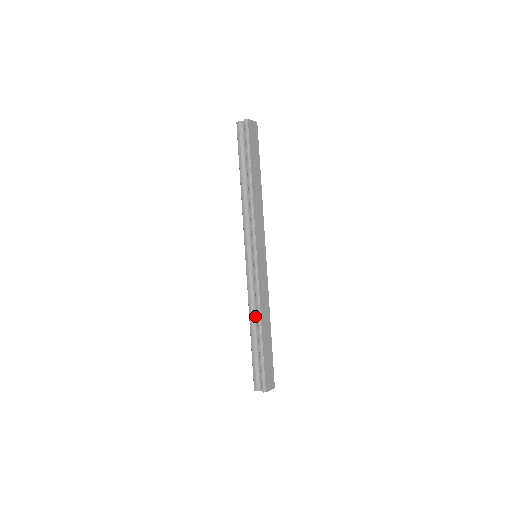
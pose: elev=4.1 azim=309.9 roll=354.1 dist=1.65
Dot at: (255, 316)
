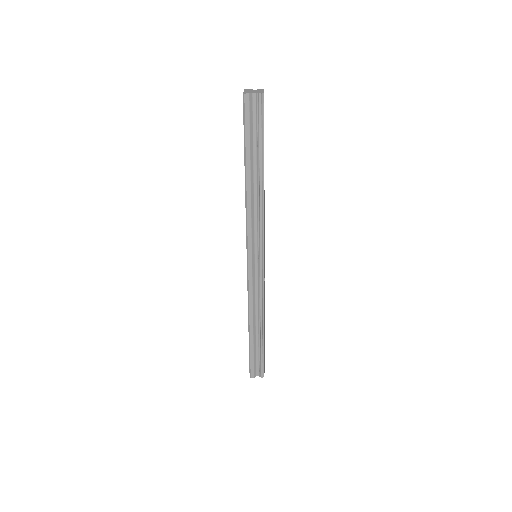
Dot at: (256, 316)
